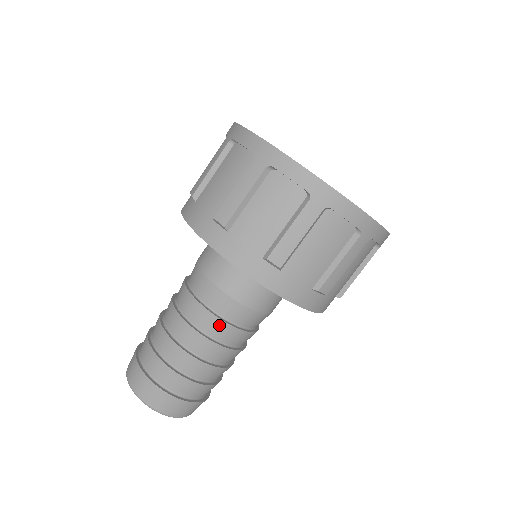
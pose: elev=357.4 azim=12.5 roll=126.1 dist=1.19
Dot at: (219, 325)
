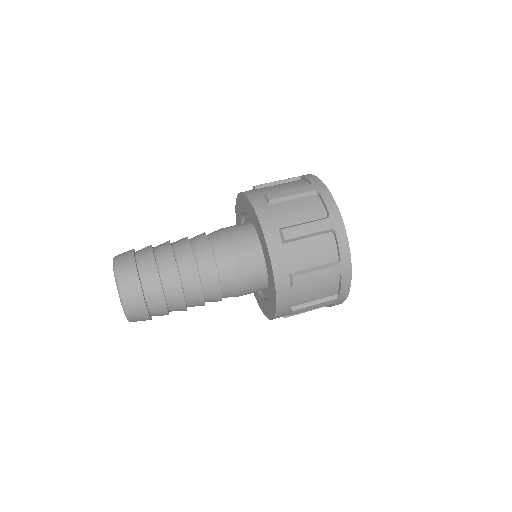
Dot at: (215, 284)
